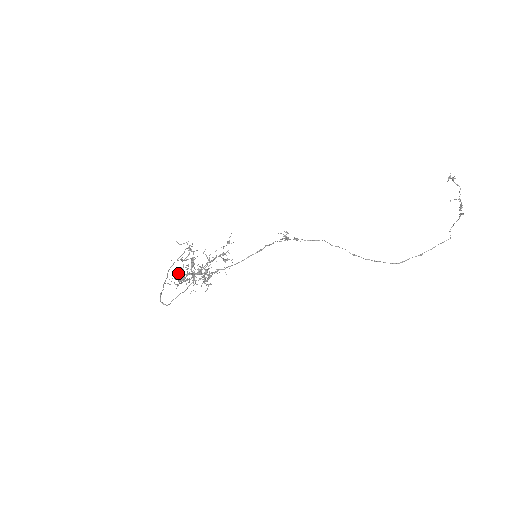
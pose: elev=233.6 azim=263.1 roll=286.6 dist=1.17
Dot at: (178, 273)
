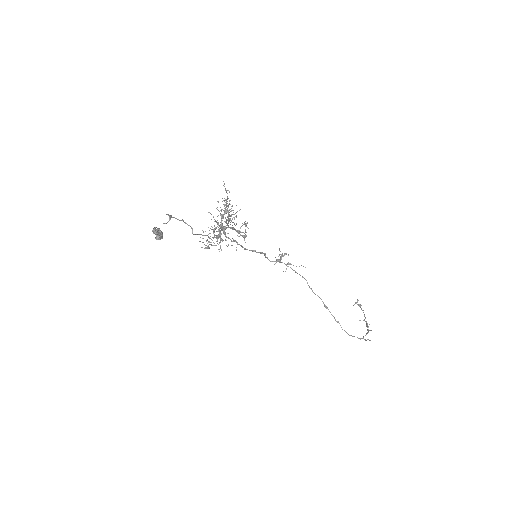
Dot at: (158, 229)
